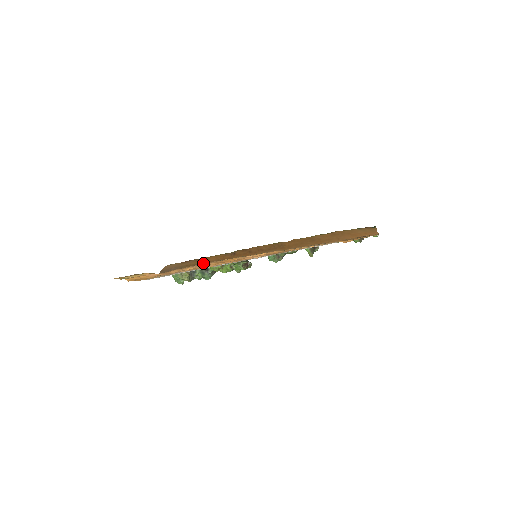
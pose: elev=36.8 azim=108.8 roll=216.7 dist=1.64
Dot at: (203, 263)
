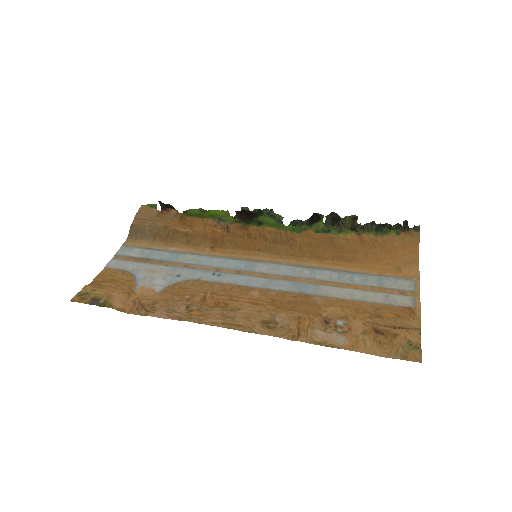
Dot at: (187, 319)
